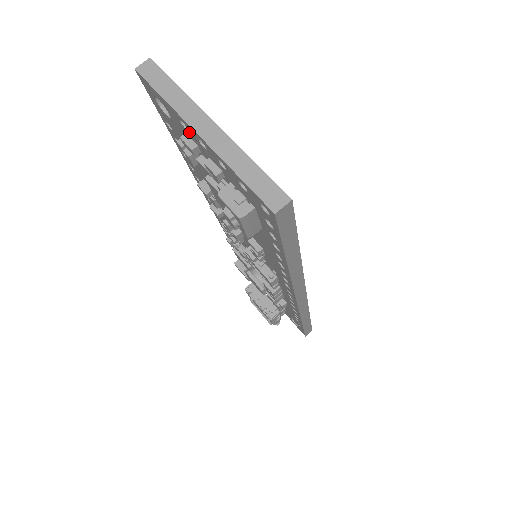
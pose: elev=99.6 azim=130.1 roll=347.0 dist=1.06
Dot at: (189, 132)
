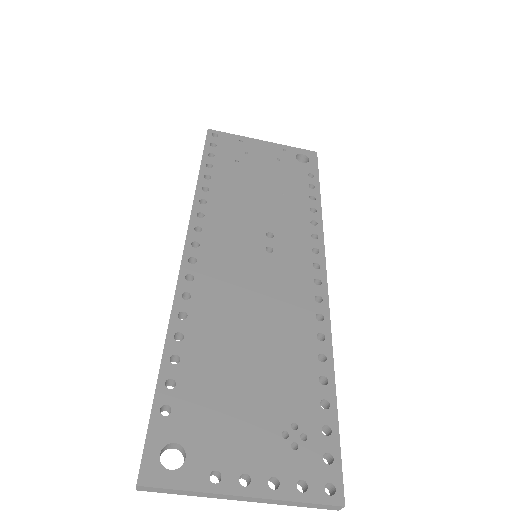
Dot at: (220, 477)
